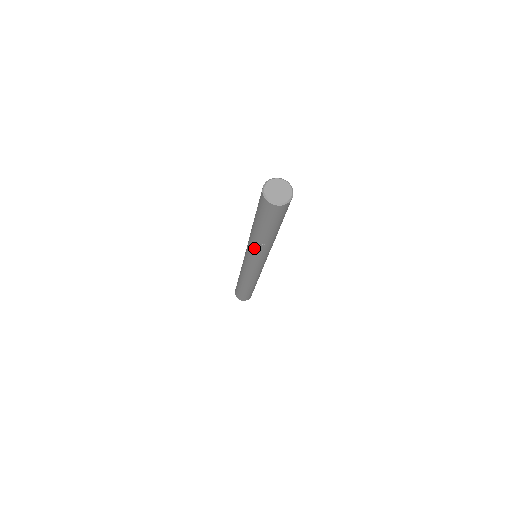
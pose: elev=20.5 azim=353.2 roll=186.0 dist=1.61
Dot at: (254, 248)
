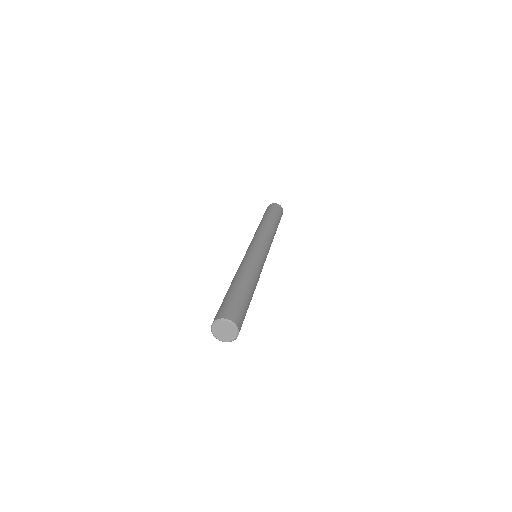
Dot at: occluded
